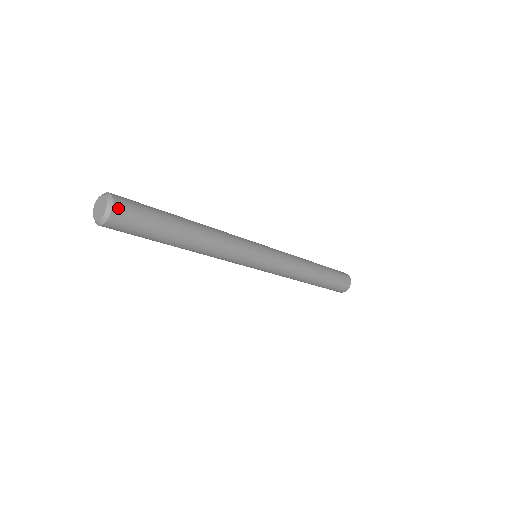
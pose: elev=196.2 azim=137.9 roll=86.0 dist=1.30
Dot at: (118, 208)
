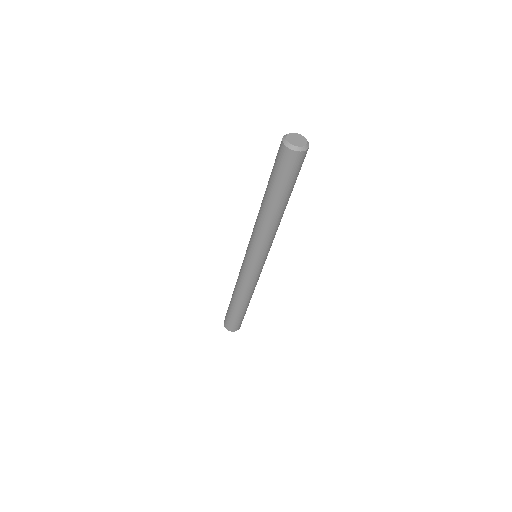
Dot at: occluded
